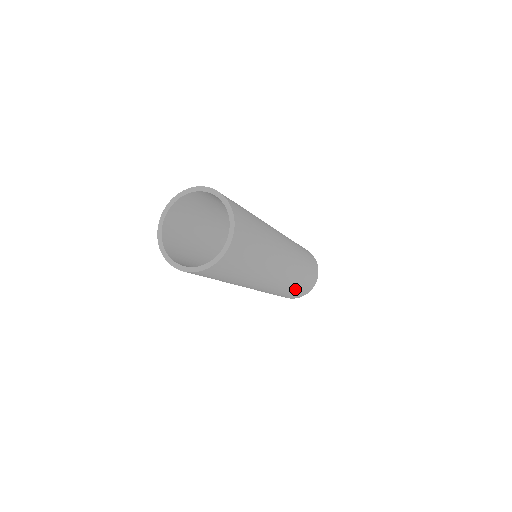
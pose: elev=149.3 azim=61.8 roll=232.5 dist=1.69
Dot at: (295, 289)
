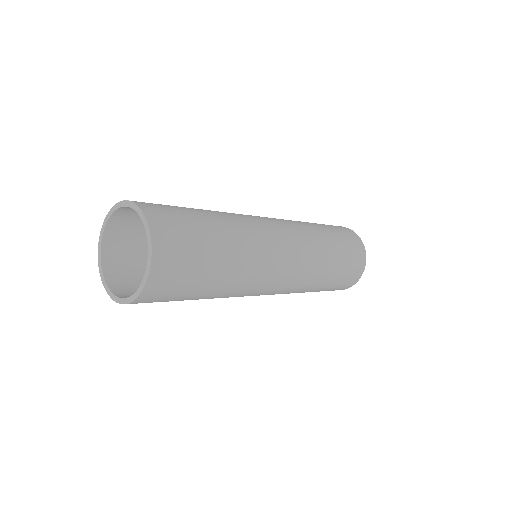
Dot at: (329, 281)
